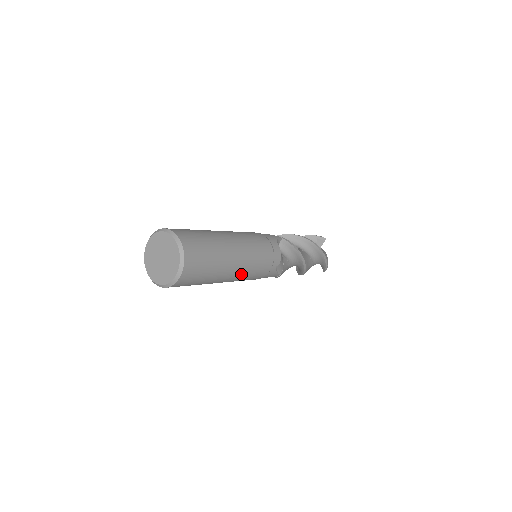
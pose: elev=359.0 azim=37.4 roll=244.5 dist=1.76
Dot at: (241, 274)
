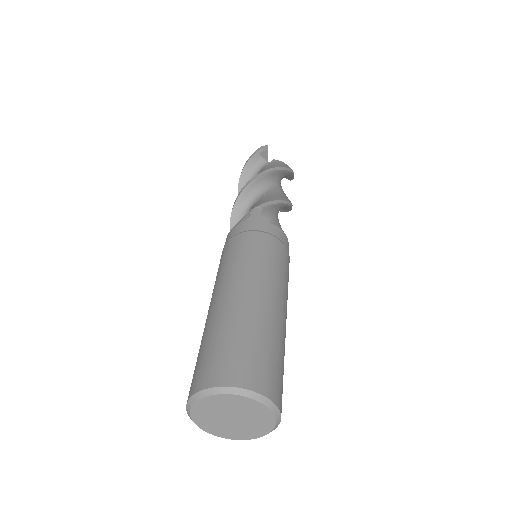
Dot at: occluded
